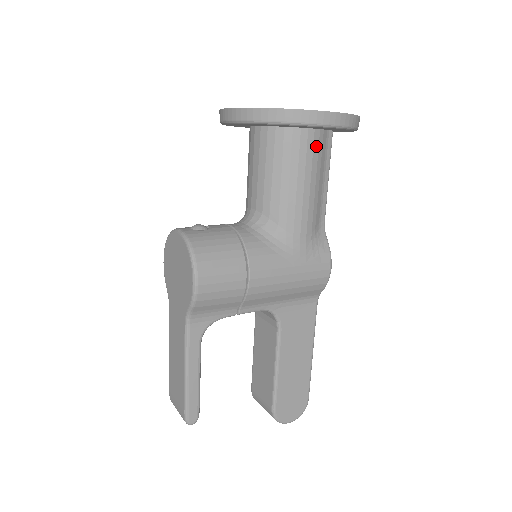
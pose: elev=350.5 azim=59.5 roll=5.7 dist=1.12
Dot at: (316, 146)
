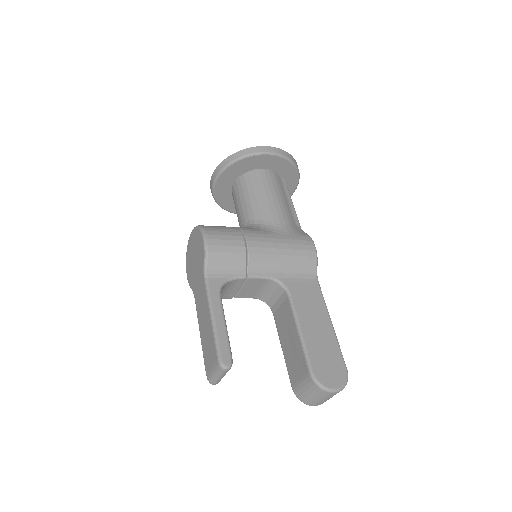
Dot at: (273, 178)
